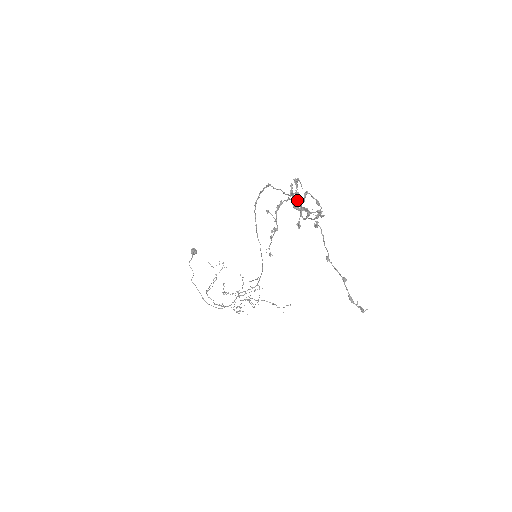
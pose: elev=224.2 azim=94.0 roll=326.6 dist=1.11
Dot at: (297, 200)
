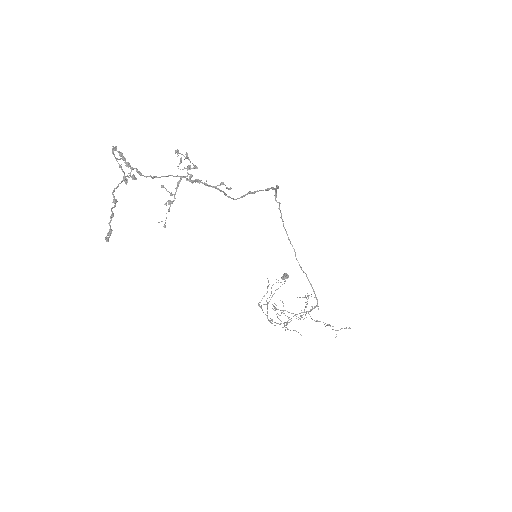
Dot at: (266, 189)
